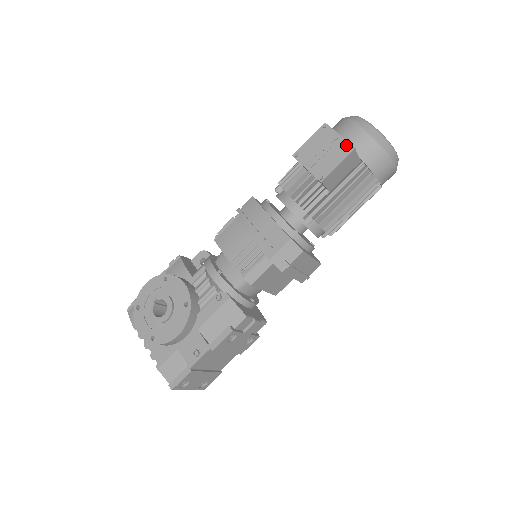
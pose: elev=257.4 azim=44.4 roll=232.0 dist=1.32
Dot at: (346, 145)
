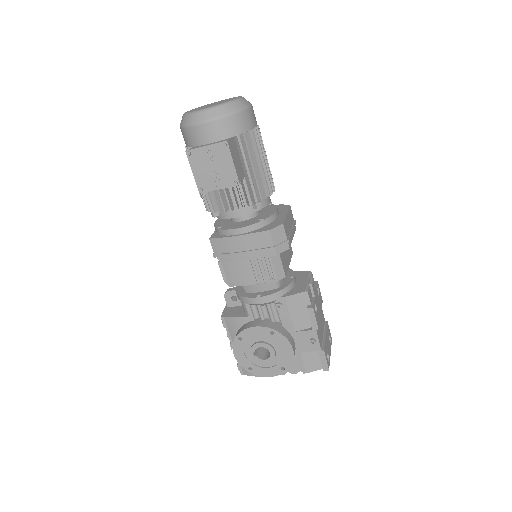
Dot at: (219, 147)
